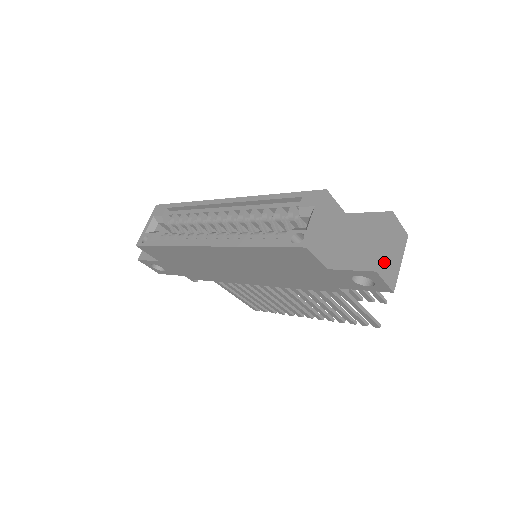
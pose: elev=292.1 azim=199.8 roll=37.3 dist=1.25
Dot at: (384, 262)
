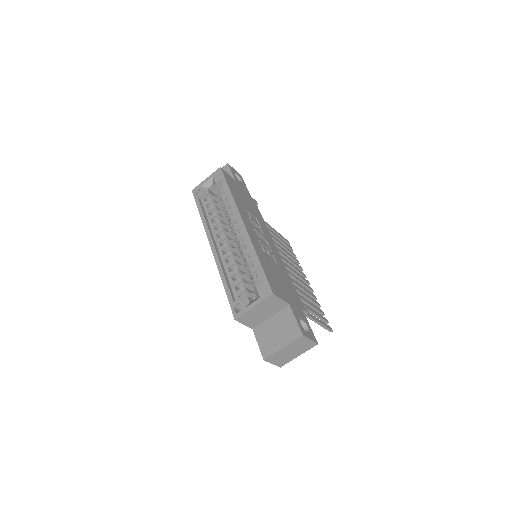
Dot at: (277, 356)
